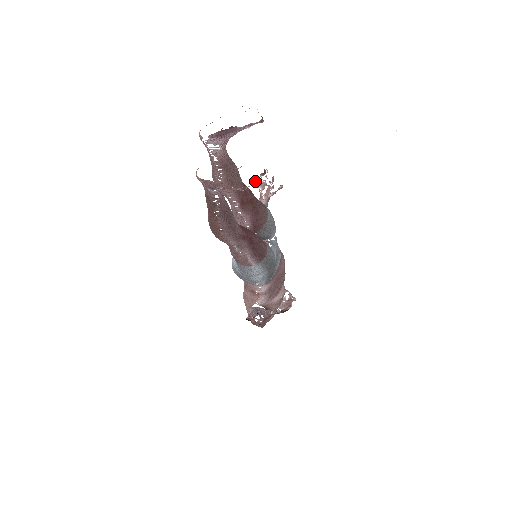
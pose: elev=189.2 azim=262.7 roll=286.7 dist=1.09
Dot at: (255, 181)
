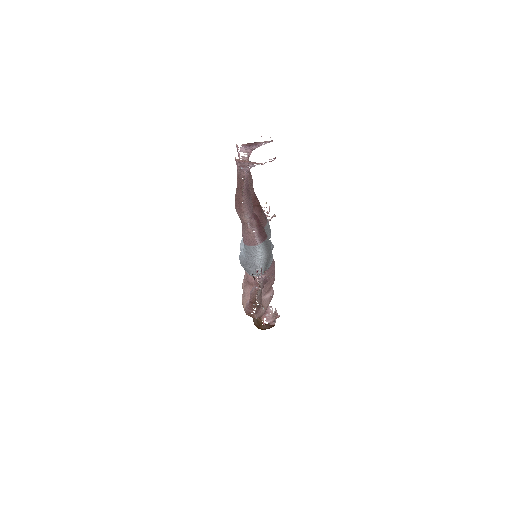
Dot at: occluded
